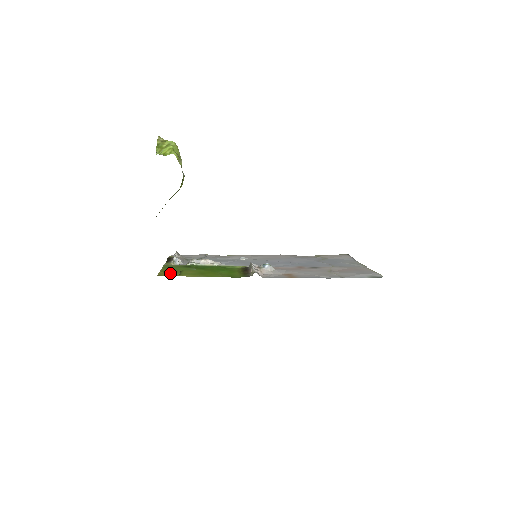
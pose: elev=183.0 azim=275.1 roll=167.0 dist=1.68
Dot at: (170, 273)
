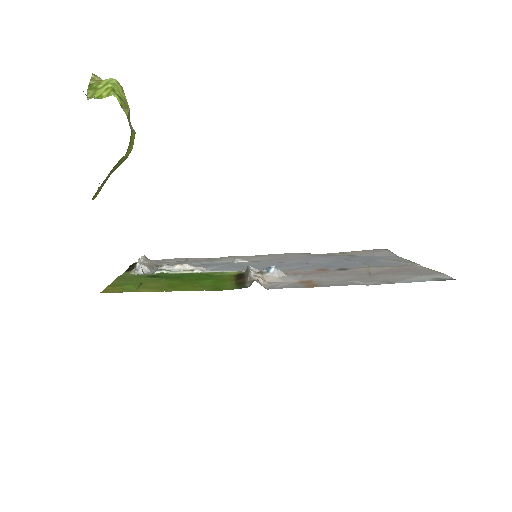
Dot at: (122, 288)
